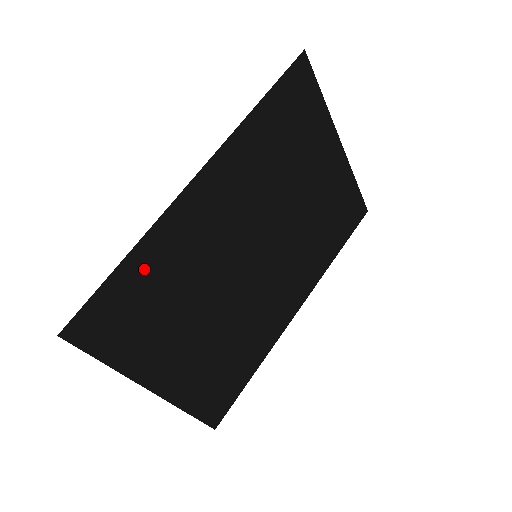
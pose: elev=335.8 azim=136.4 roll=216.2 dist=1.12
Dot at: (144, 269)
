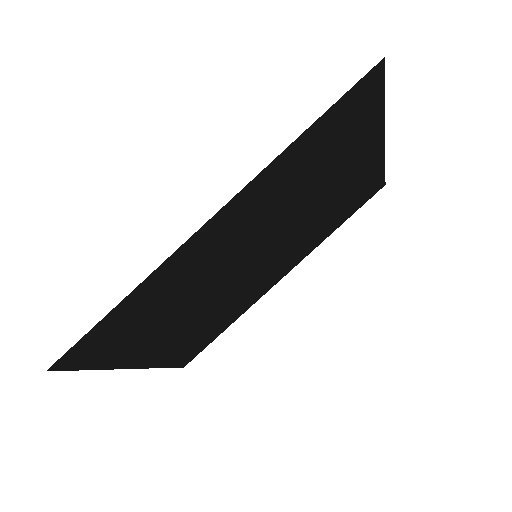
Dot at: (138, 303)
